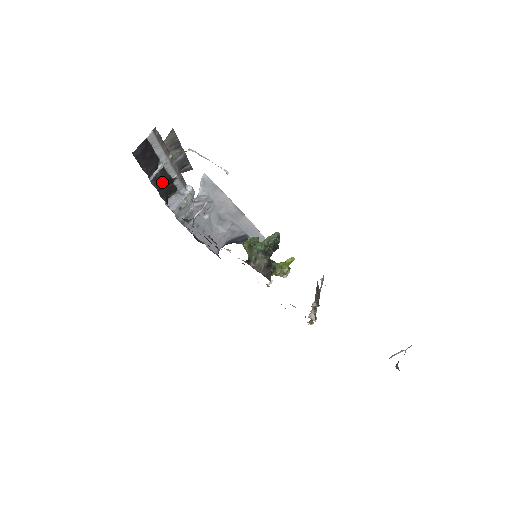
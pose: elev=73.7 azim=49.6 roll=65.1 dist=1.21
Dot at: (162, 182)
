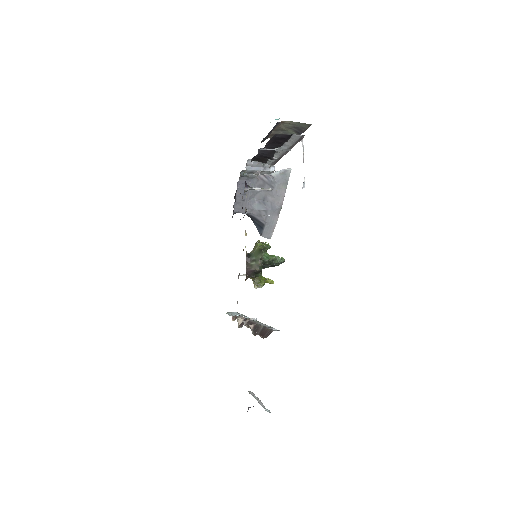
Dot at: (265, 155)
